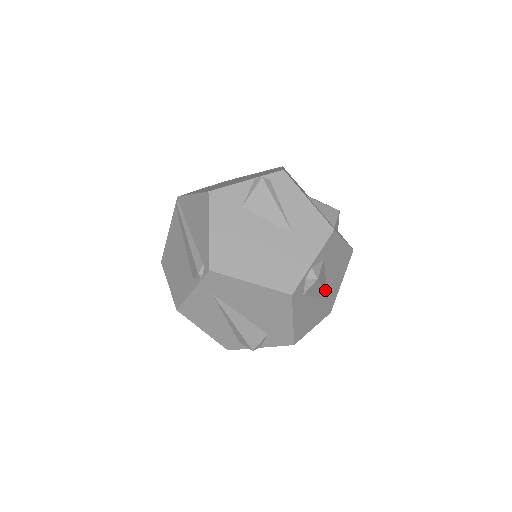
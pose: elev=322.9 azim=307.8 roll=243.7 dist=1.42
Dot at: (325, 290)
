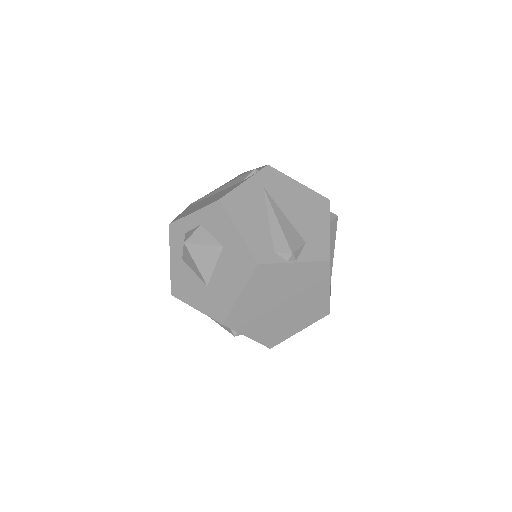
Dot at: occluded
